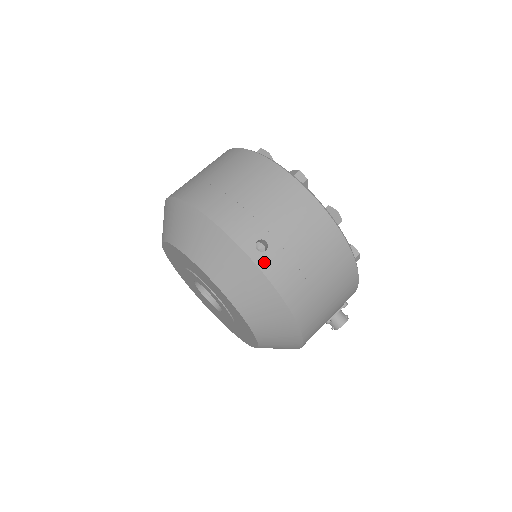
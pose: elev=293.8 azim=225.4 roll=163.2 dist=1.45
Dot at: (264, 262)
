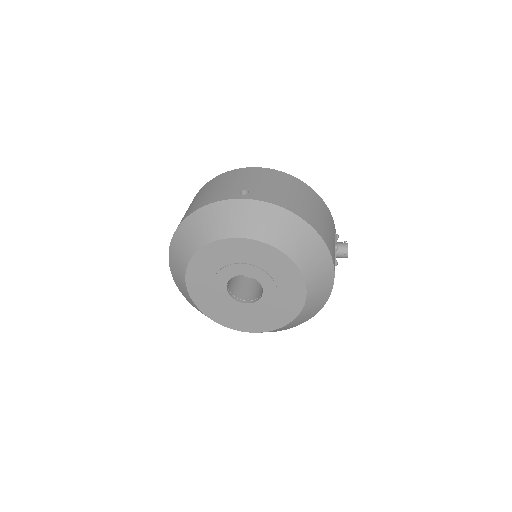
Dot at: (253, 196)
